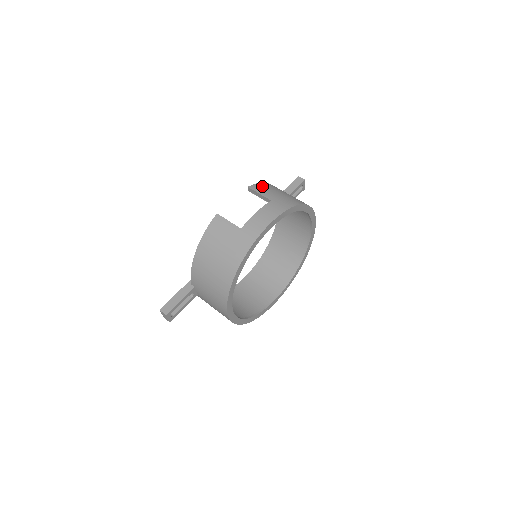
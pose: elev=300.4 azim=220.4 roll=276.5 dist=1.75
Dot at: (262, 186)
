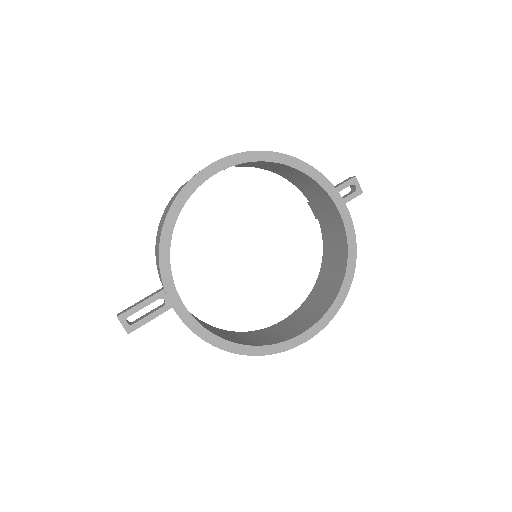
Dot at: occluded
